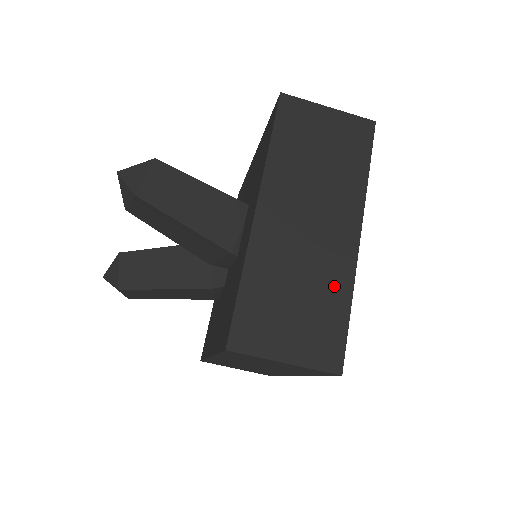
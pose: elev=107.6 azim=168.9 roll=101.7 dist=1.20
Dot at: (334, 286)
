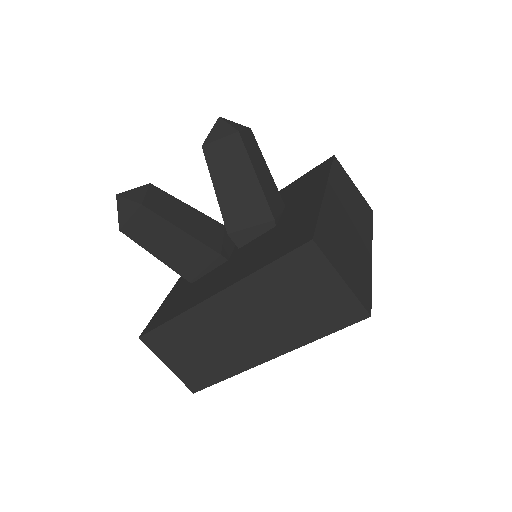
Dot at: (363, 264)
